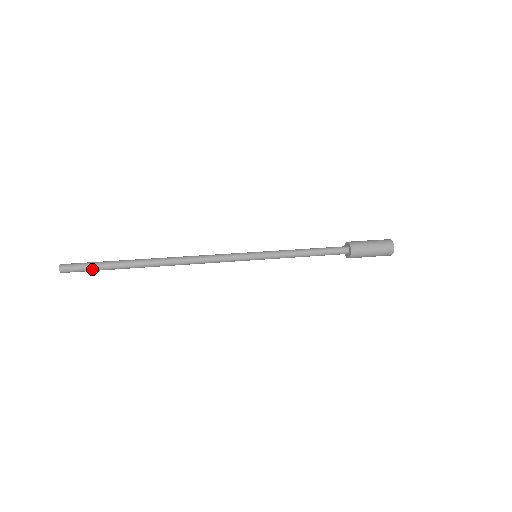
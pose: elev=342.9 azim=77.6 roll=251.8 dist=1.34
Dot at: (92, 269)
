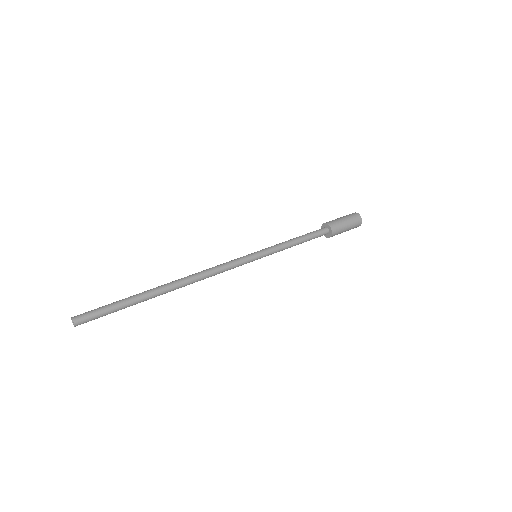
Dot at: occluded
